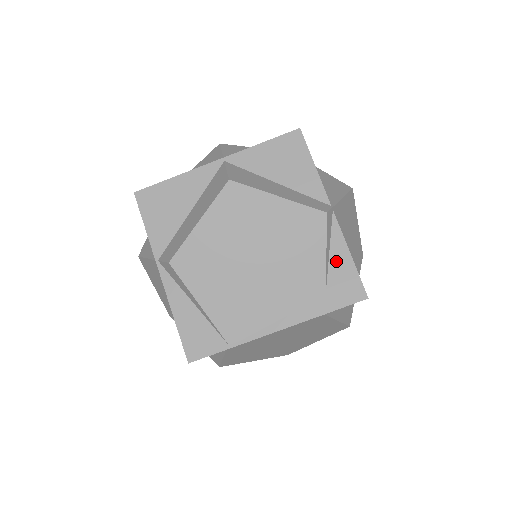
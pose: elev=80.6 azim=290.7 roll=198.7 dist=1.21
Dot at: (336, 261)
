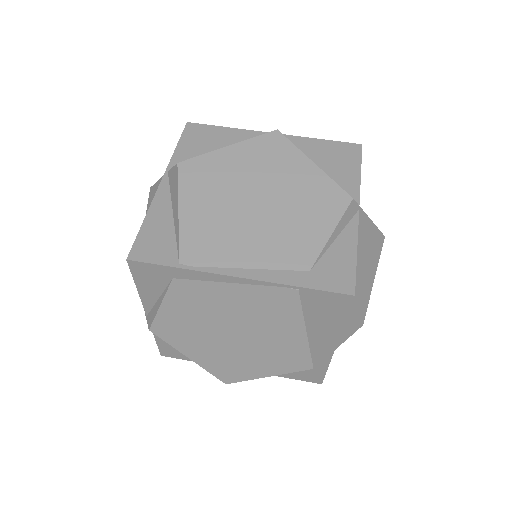
Dot at: (338, 248)
